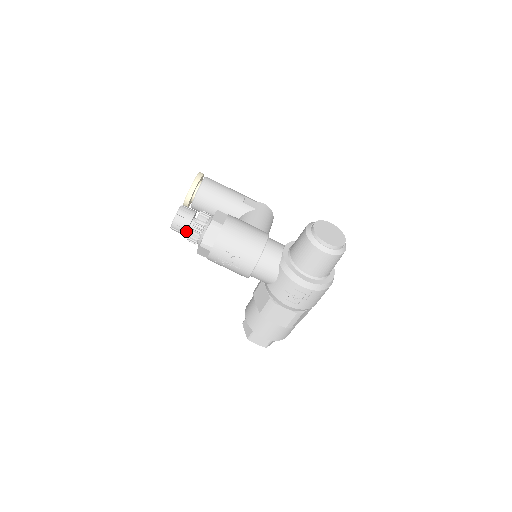
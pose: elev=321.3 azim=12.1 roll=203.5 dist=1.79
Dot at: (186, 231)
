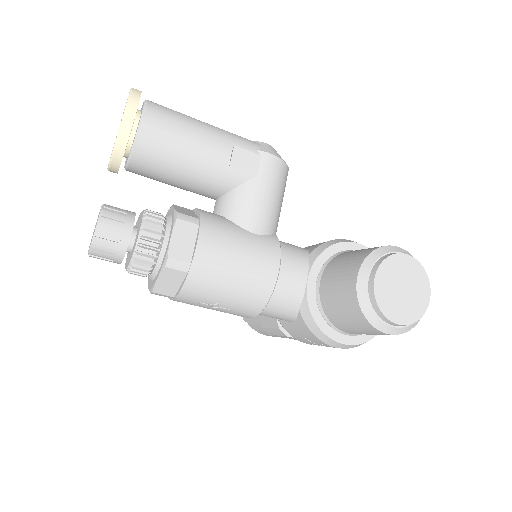
Dot at: (120, 263)
